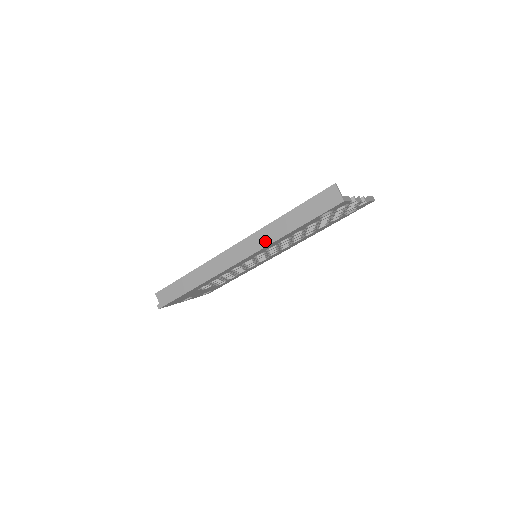
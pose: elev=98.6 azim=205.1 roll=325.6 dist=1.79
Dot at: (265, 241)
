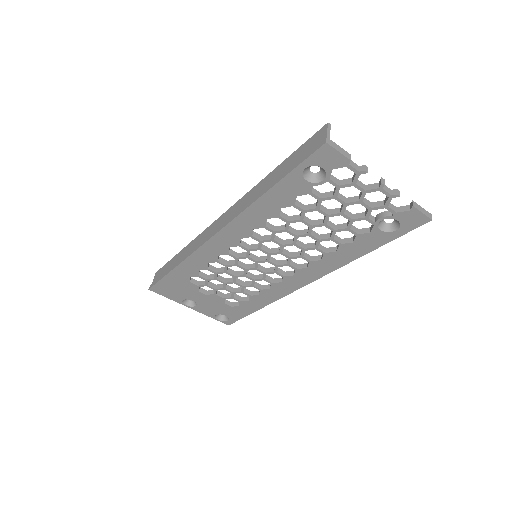
Dot at: (243, 207)
